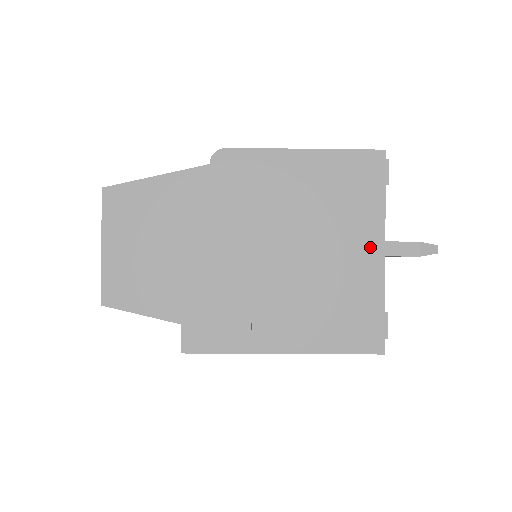
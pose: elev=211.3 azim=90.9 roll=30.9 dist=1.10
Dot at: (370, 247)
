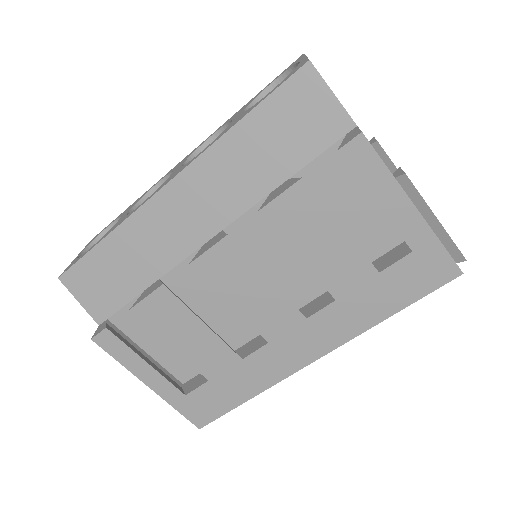
Dot at: occluded
